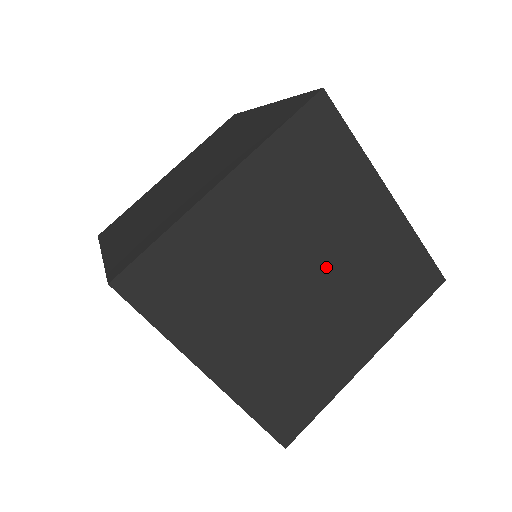
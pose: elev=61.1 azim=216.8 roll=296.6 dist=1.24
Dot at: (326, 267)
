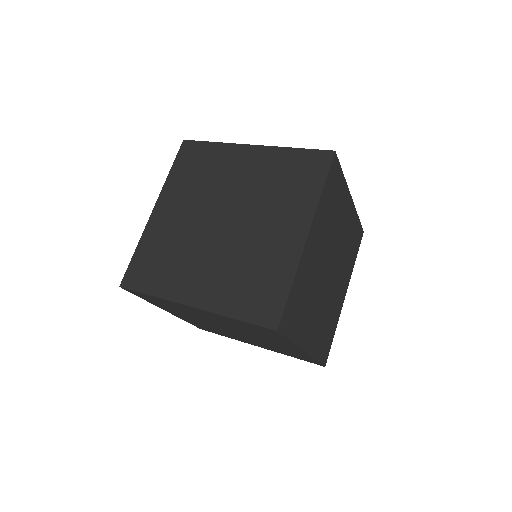
Dot at: (332, 281)
